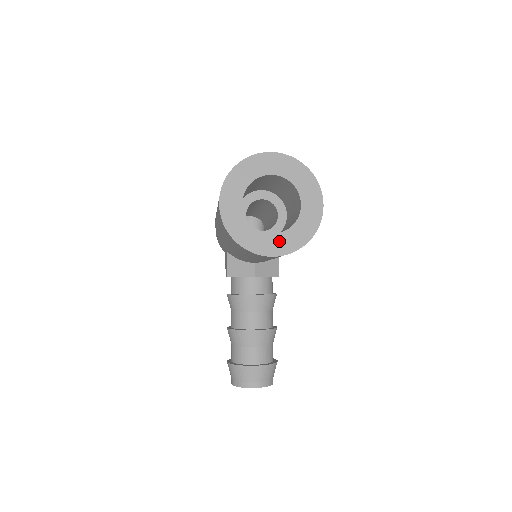
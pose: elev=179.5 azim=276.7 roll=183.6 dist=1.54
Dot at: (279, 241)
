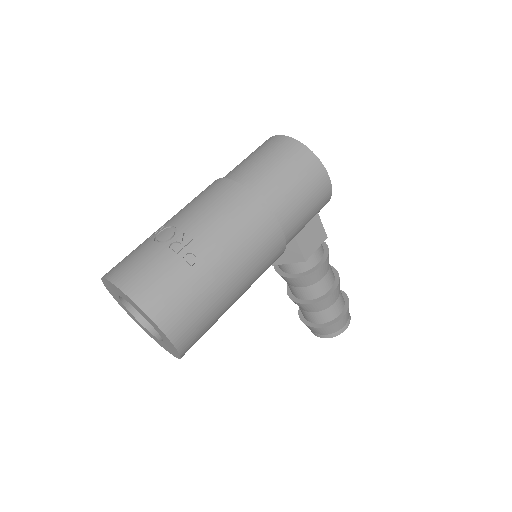
Dot at: (164, 345)
